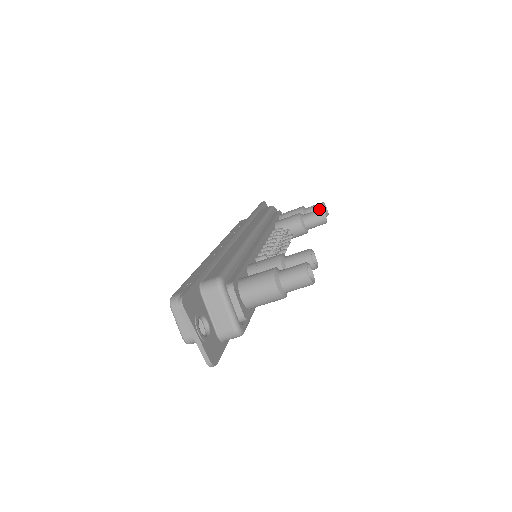
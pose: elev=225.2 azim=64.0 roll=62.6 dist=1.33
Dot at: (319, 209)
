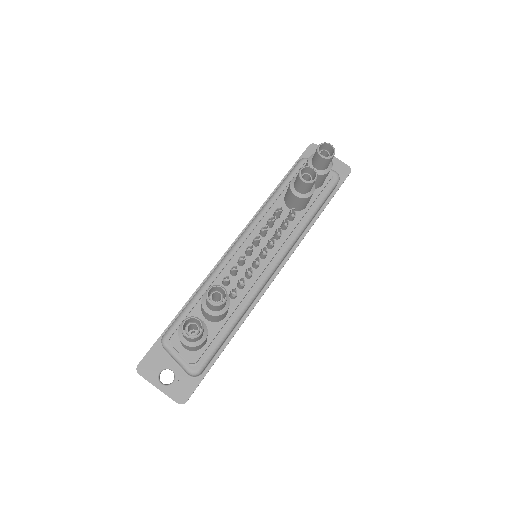
Dot at: occluded
